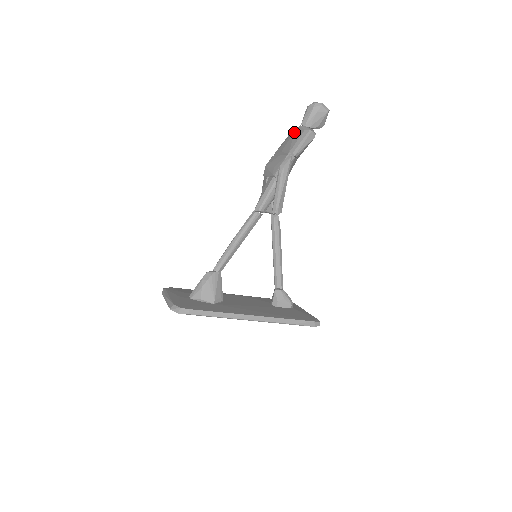
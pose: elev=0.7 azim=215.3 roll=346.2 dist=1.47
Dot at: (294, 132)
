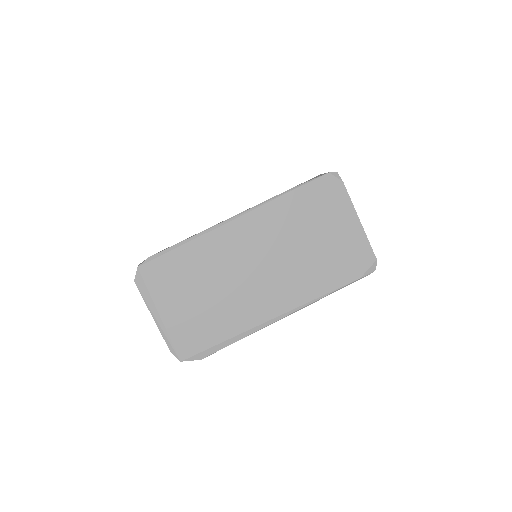
Dot at: occluded
